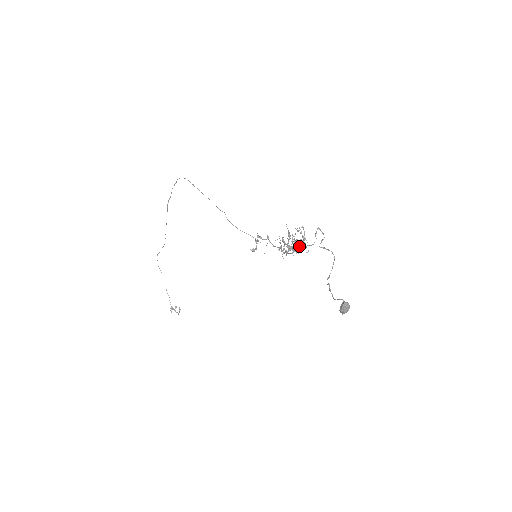
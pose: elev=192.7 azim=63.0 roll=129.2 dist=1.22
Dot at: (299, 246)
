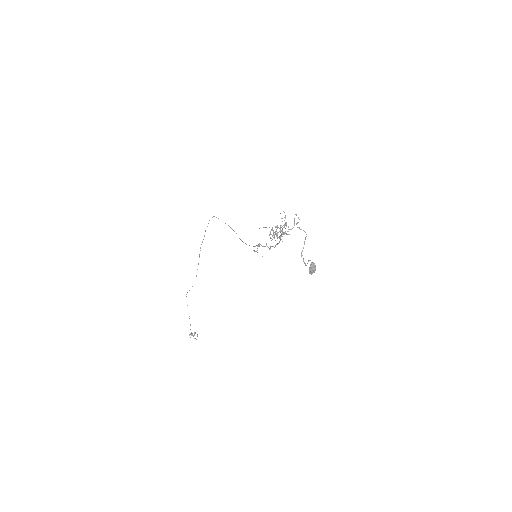
Dot at: (282, 229)
